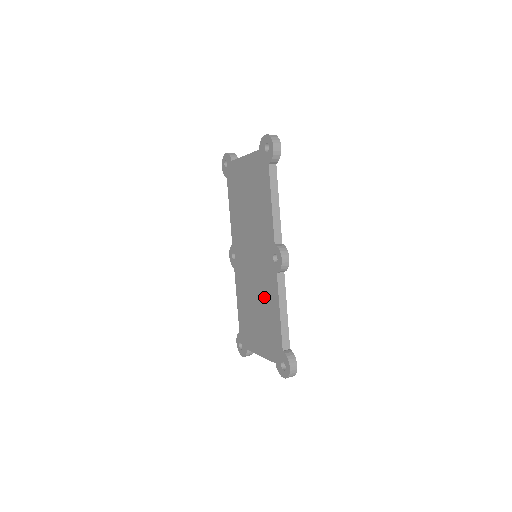
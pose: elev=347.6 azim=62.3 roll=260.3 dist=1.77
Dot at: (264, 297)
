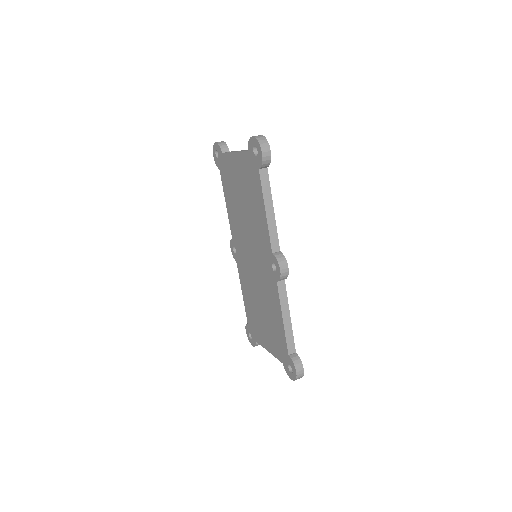
Dot at: (267, 300)
